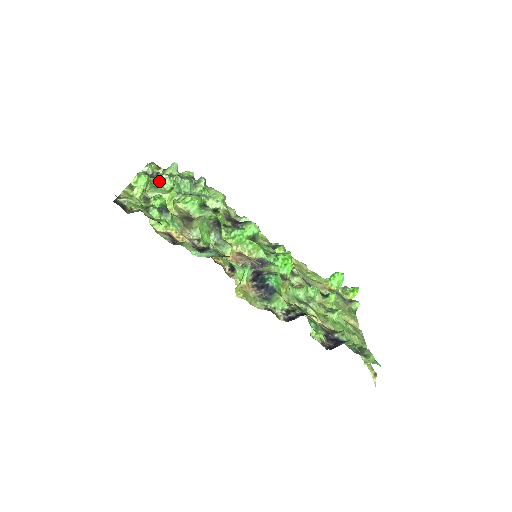
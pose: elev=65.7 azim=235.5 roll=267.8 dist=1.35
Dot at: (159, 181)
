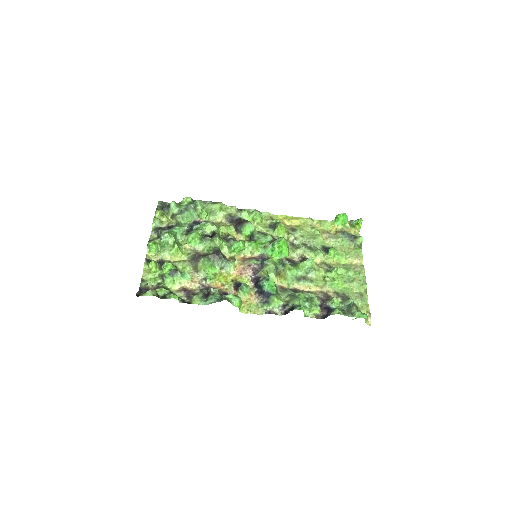
Dot at: (164, 240)
